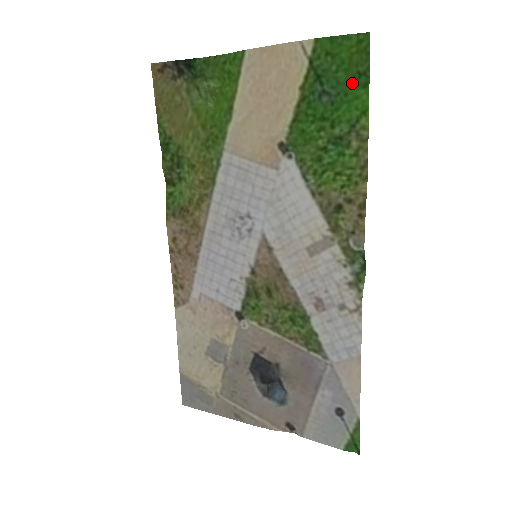
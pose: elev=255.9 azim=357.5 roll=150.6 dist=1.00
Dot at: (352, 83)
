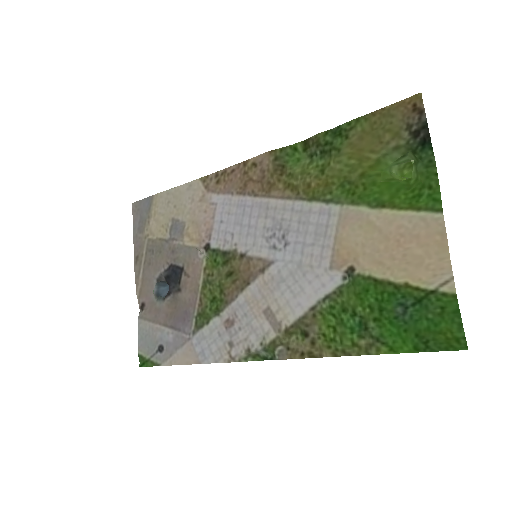
Dot at: (417, 336)
